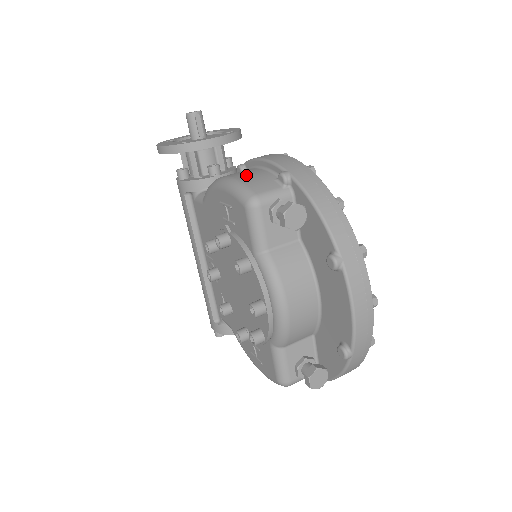
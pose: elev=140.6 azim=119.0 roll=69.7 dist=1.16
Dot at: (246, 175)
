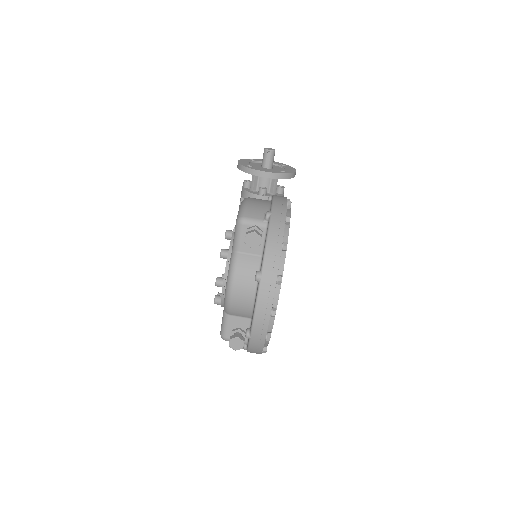
Dot at: (255, 203)
